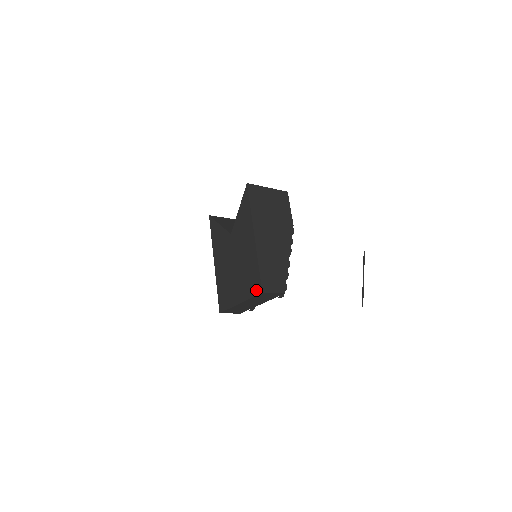
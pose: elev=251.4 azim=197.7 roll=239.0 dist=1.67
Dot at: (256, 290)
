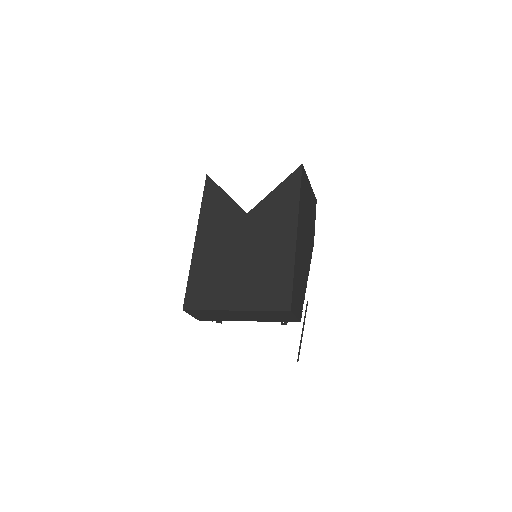
Dot at: (278, 303)
